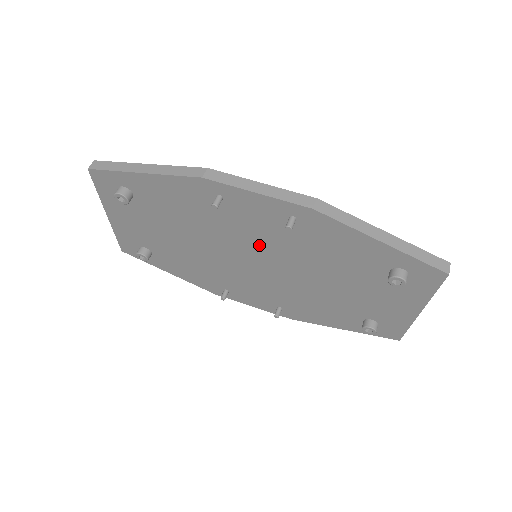
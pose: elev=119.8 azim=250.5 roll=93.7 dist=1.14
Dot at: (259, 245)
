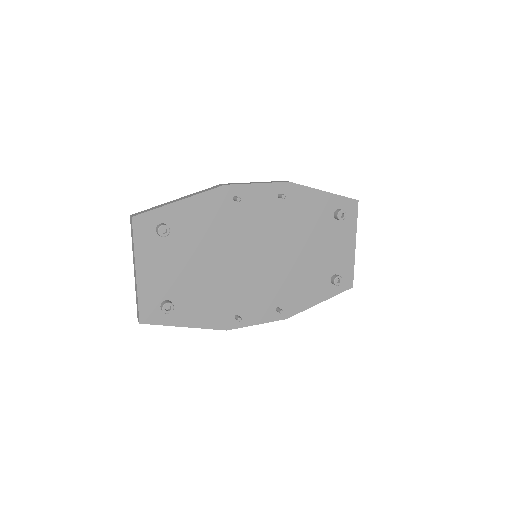
Dot at: (261, 236)
